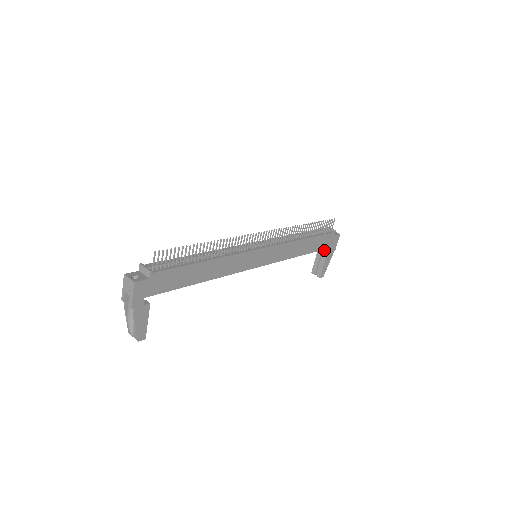
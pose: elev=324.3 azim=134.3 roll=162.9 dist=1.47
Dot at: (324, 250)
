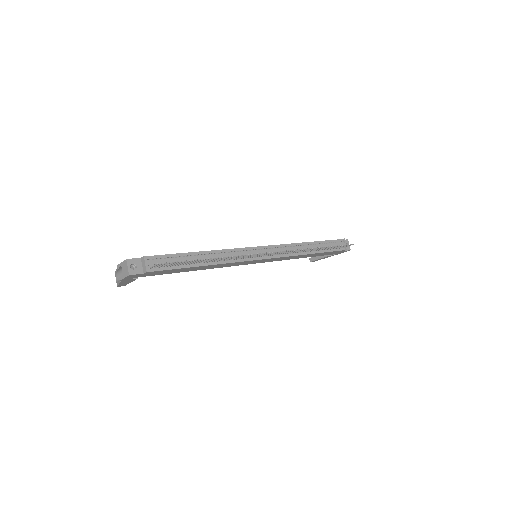
Dot at: occluded
